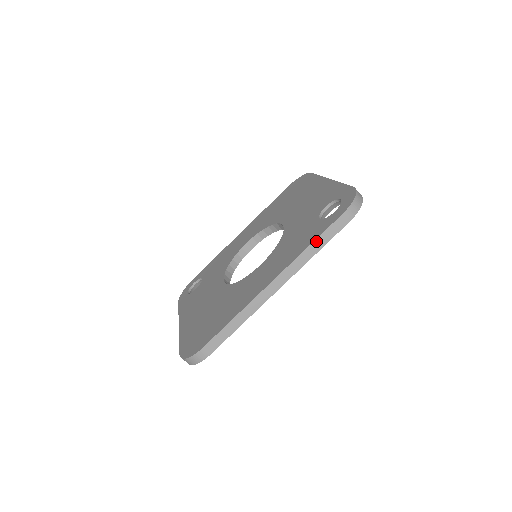
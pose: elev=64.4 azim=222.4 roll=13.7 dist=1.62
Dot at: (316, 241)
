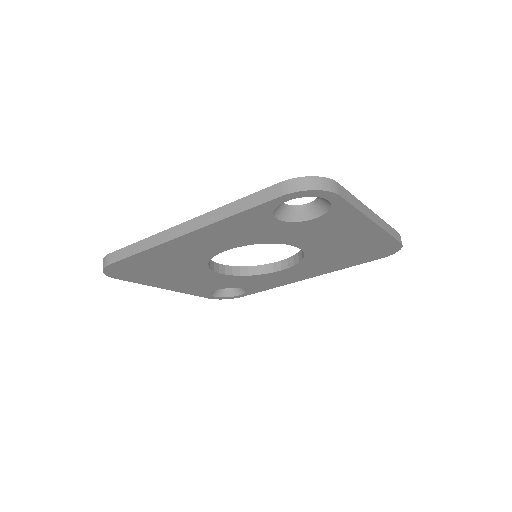
Dot at: (240, 201)
